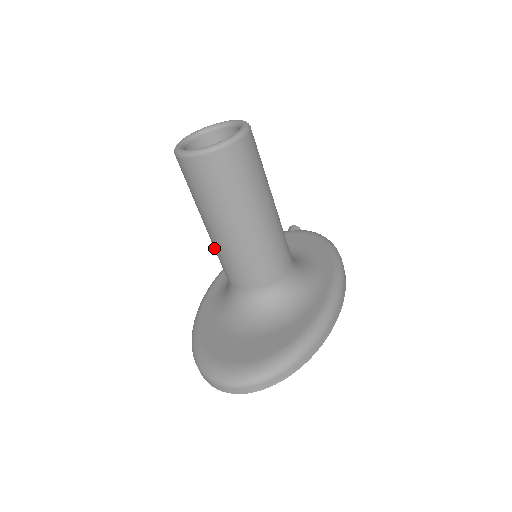
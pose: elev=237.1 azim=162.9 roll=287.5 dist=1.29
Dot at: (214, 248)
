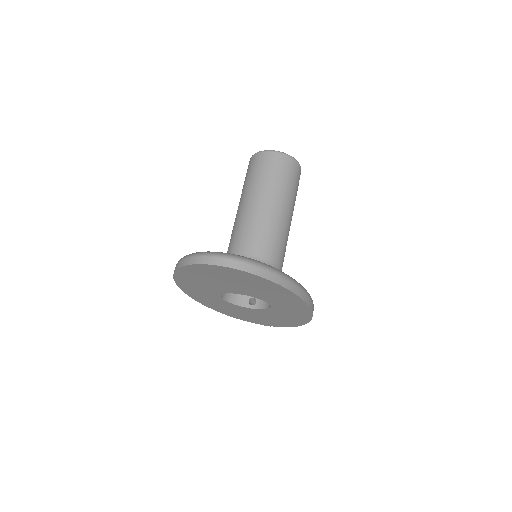
Dot at: (235, 225)
